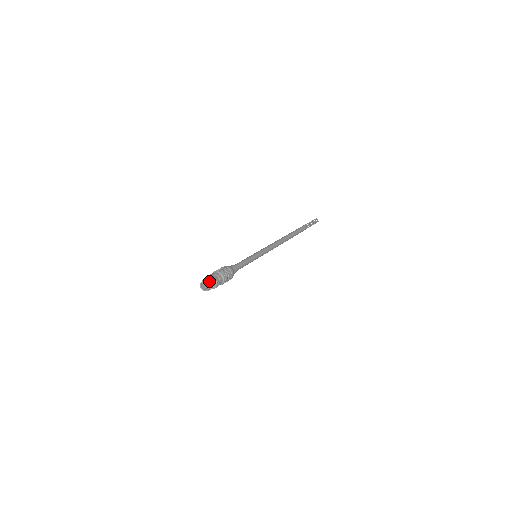
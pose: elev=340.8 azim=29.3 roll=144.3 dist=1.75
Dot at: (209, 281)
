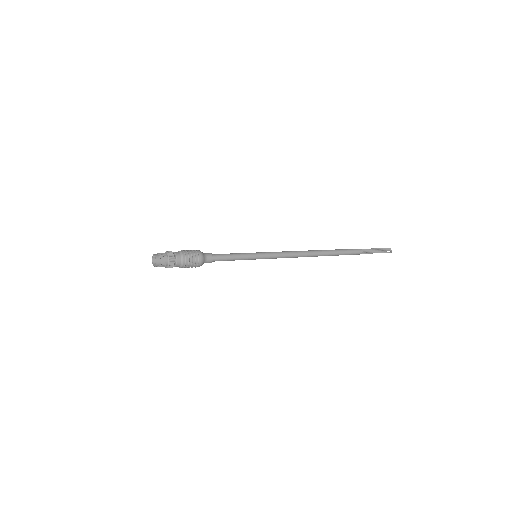
Dot at: (159, 255)
